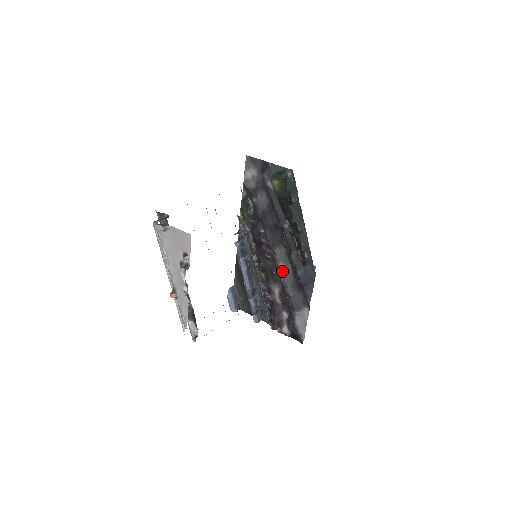
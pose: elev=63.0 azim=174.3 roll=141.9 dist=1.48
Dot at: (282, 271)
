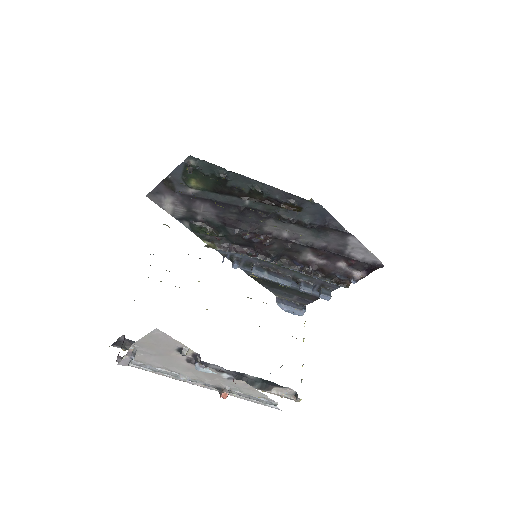
Dot at: (293, 238)
